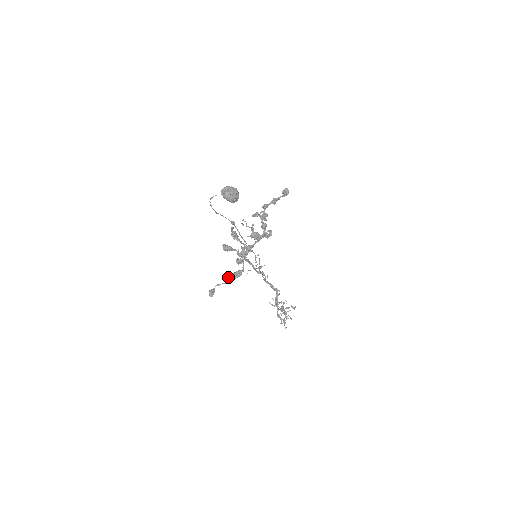
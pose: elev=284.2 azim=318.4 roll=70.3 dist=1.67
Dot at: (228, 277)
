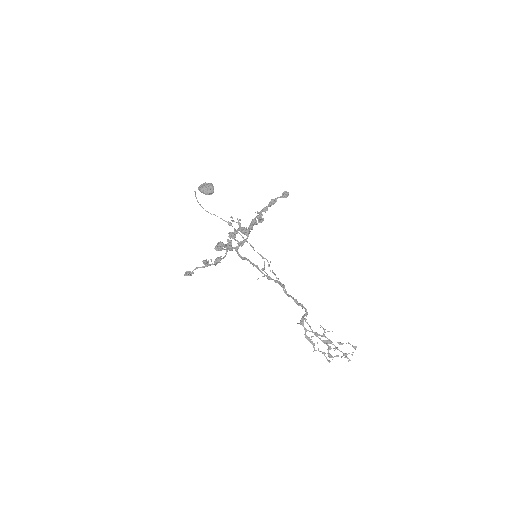
Dot at: (206, 262)
